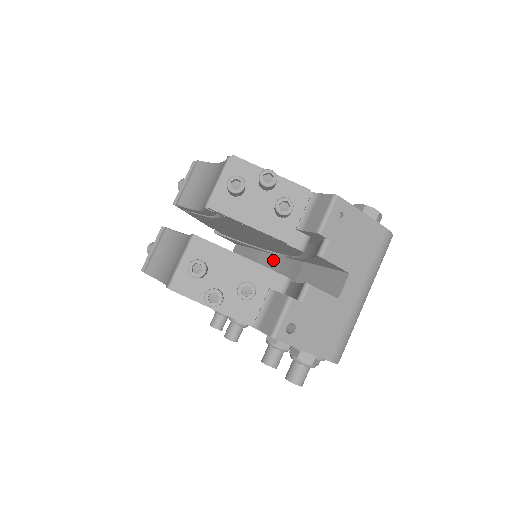
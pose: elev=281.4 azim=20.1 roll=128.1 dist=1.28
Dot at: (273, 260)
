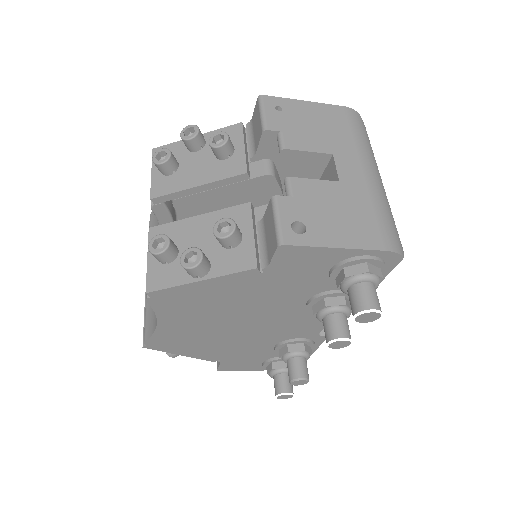
Dot at: occluded
